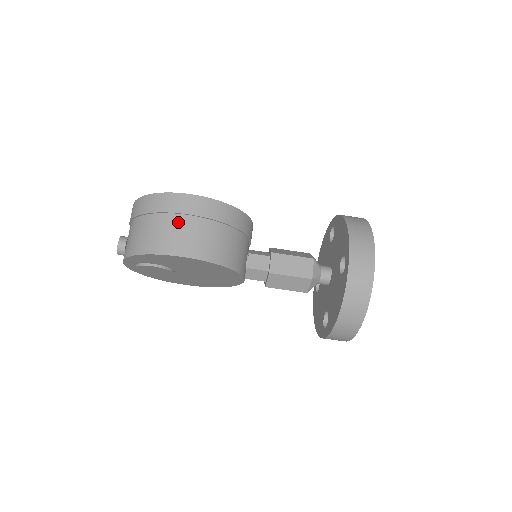
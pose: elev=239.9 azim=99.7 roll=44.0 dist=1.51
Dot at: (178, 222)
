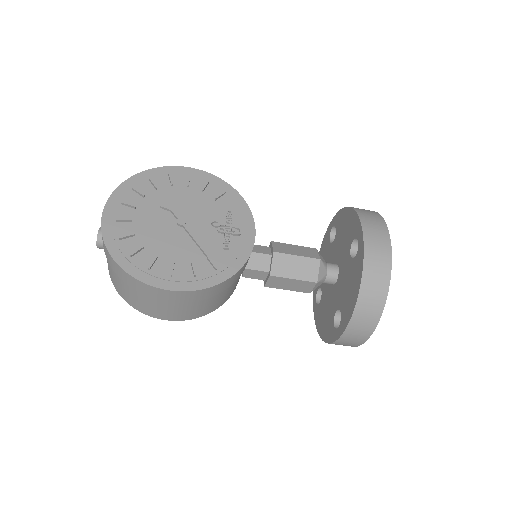
Dot at: (157, 302)
